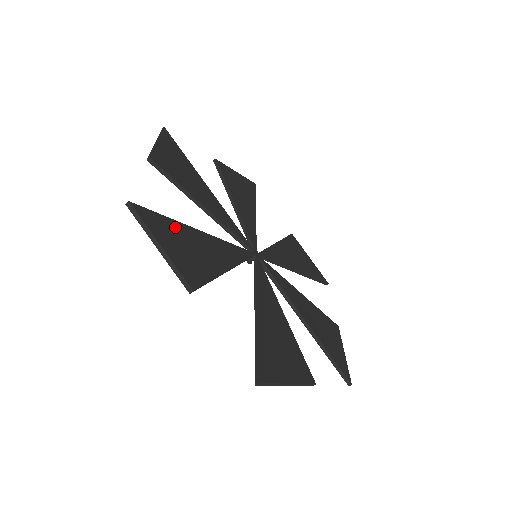
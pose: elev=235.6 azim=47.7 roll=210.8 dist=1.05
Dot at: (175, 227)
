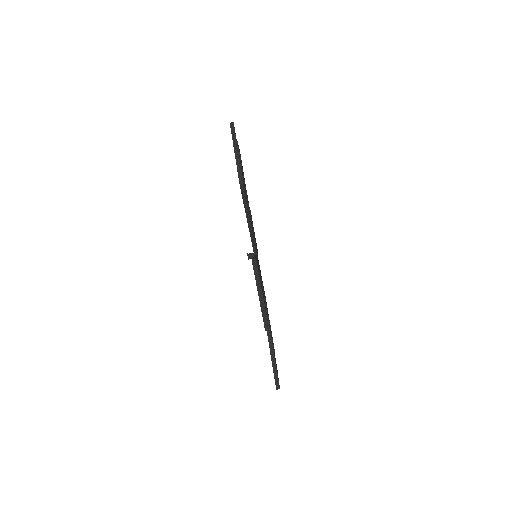
Dot at: occluded
